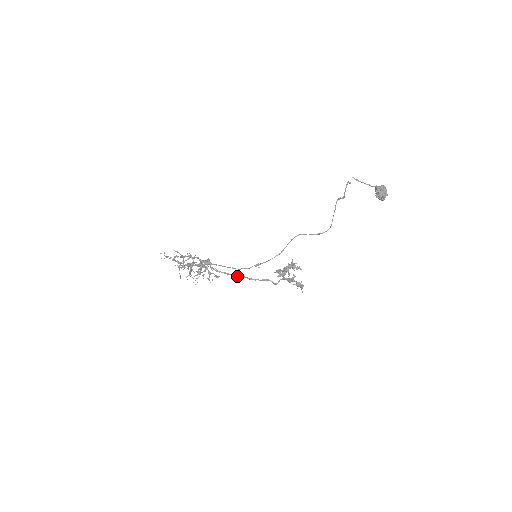
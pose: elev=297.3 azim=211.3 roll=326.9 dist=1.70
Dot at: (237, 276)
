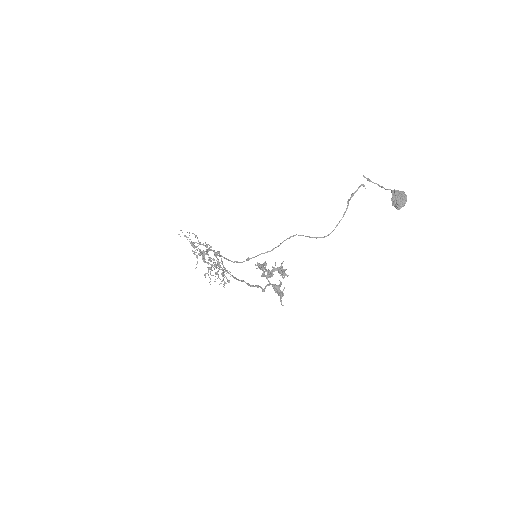
Dot at: (240, 280)
